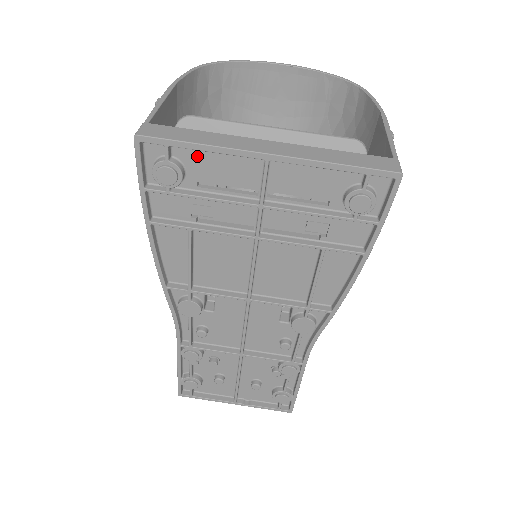
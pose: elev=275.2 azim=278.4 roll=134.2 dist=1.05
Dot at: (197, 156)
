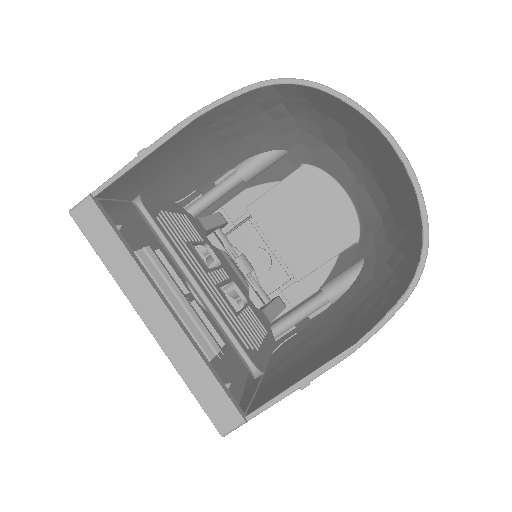
Dot at: occluded
